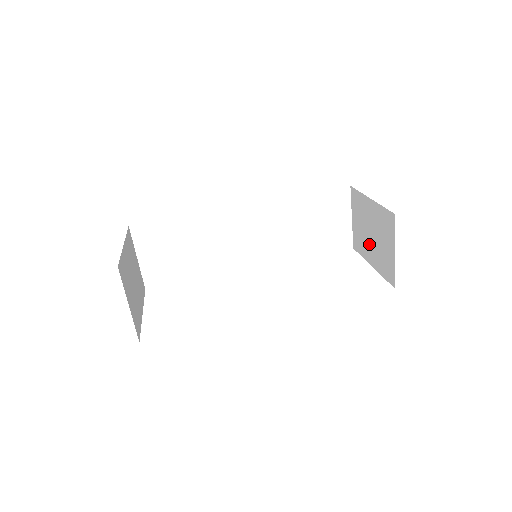
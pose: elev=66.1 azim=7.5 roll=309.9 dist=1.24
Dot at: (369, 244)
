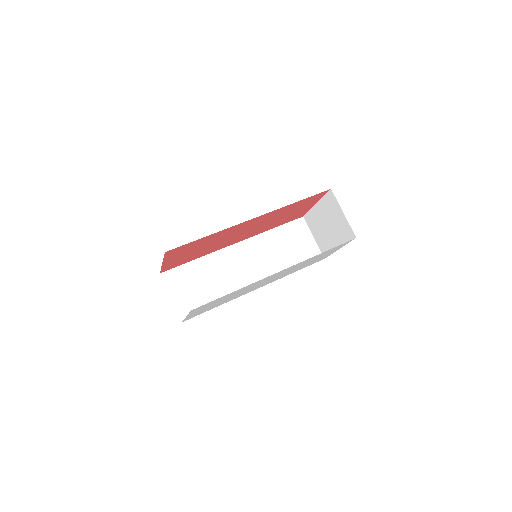
Dot at: (330, 236)
